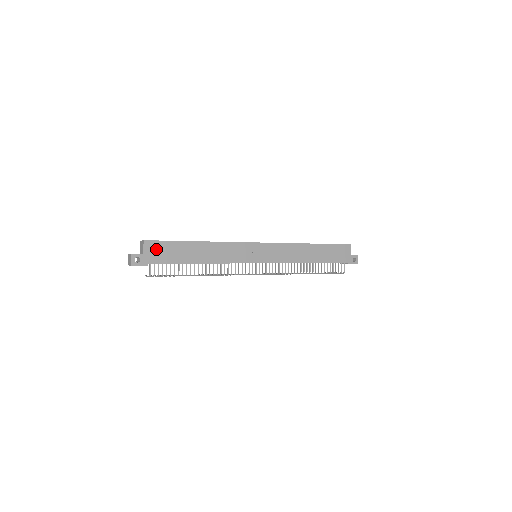
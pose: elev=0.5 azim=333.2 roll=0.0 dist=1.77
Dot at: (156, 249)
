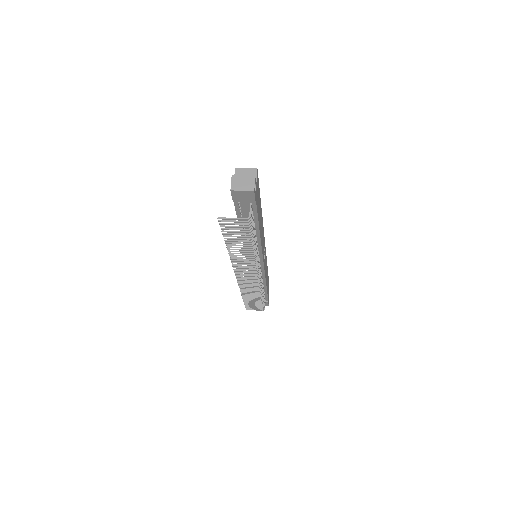
Dot at: (257, 188)
